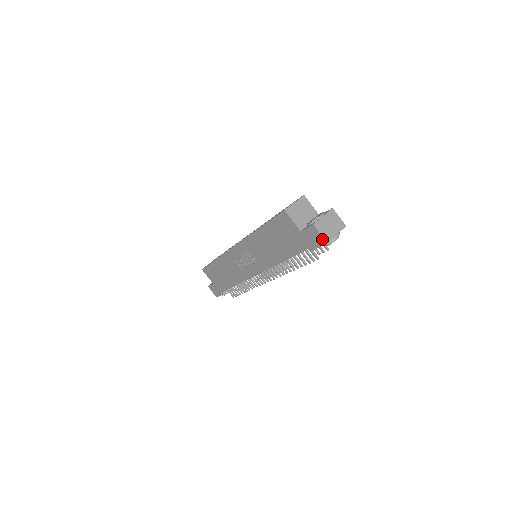
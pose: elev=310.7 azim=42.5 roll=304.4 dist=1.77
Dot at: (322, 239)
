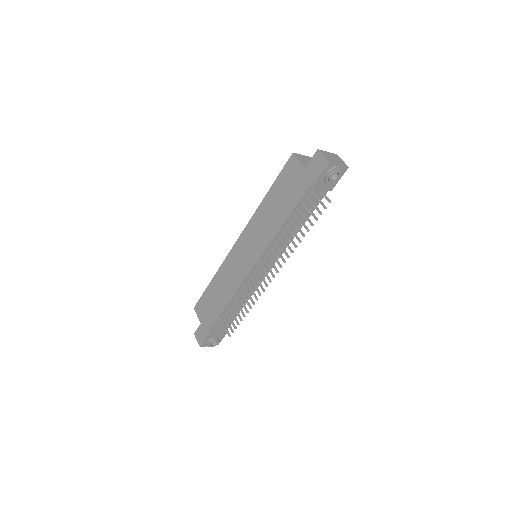
Dot at: (325, 161)
